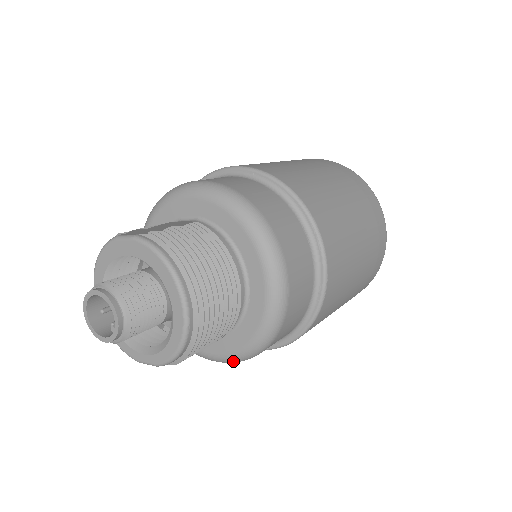
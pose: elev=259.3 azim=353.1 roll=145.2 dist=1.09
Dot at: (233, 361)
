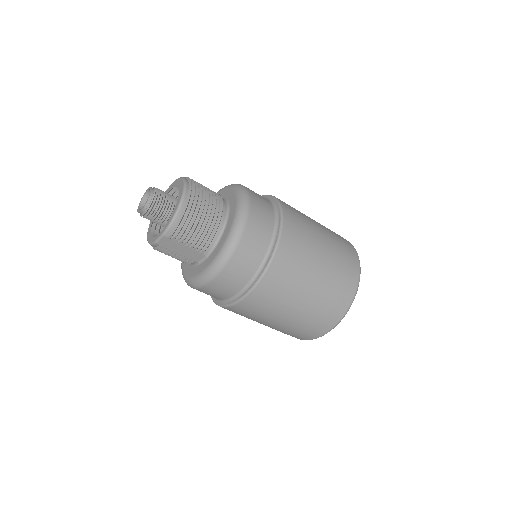
Dot at: (214, 270)
